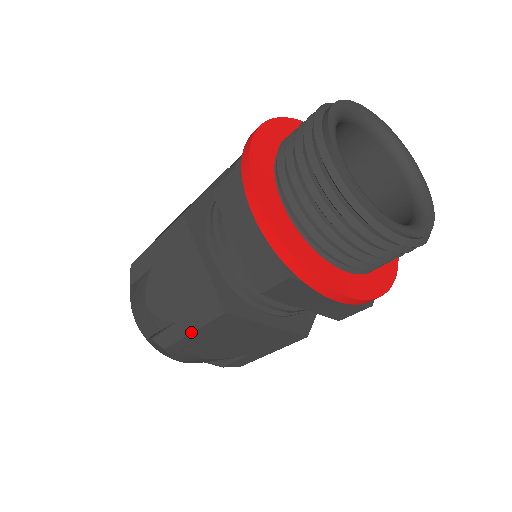
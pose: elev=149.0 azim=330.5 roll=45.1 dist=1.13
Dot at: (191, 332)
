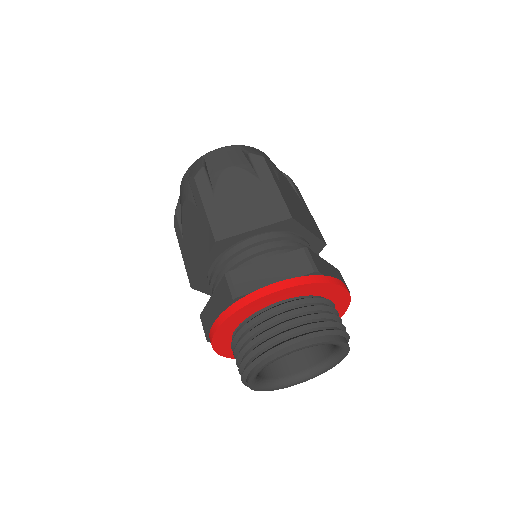
Dot at: (182, 255)
